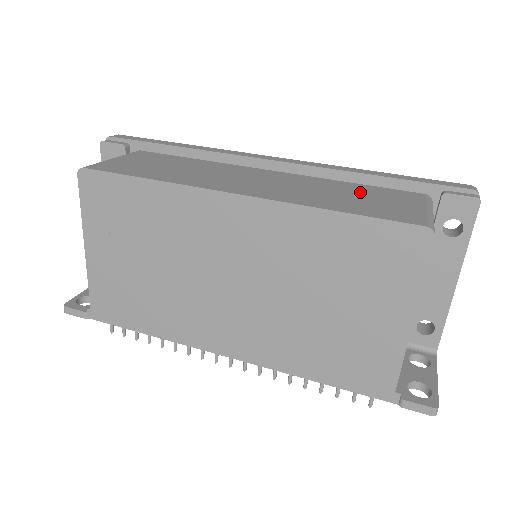
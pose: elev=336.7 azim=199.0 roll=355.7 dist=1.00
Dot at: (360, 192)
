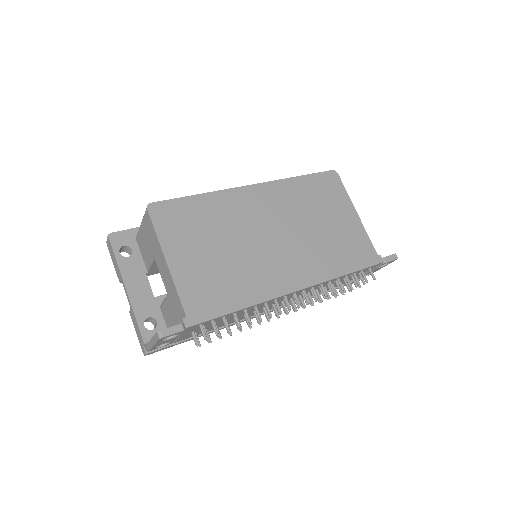
Dot at: occluded
